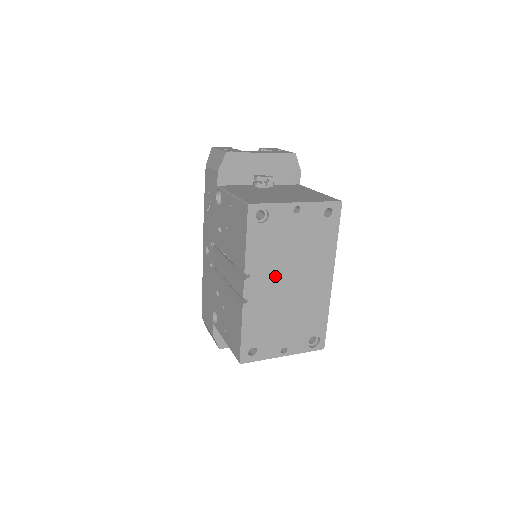
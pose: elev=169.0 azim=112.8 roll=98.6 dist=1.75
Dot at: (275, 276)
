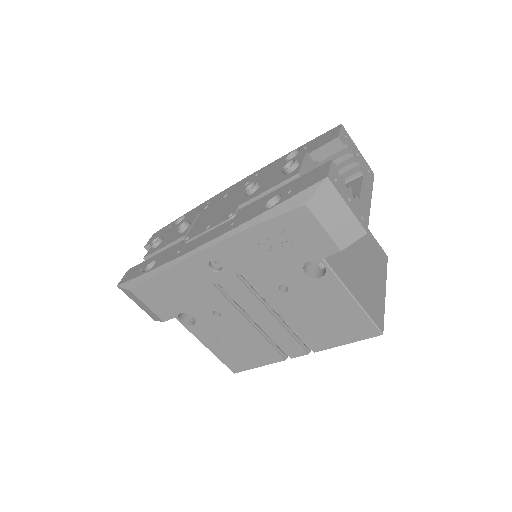
Dot at: occluded
